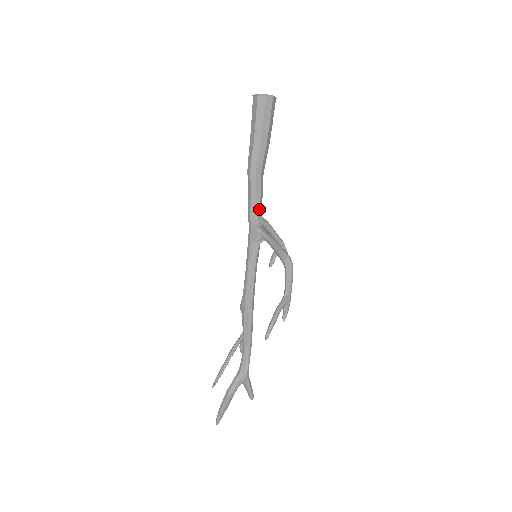
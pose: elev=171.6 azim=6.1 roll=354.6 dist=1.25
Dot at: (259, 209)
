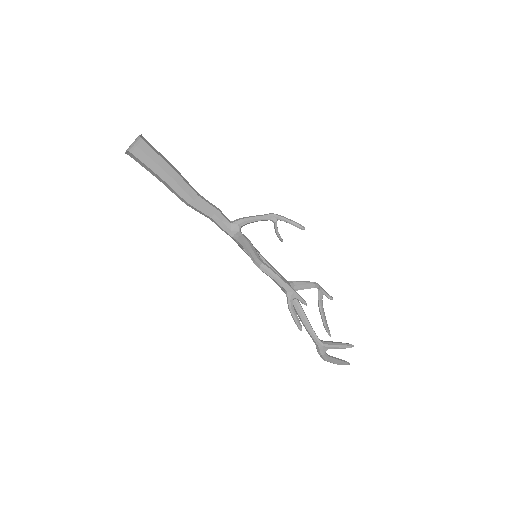
Dot at: (223, 222)
